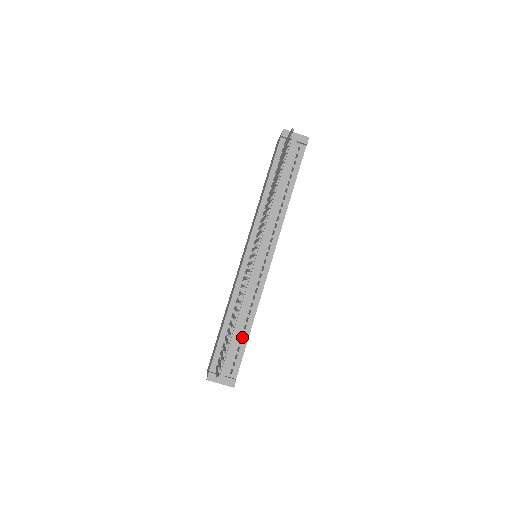
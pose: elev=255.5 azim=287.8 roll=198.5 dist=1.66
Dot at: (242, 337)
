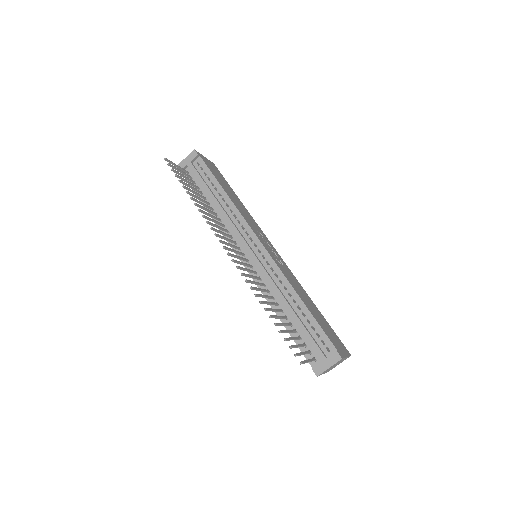
Dot at: (305, 317)
